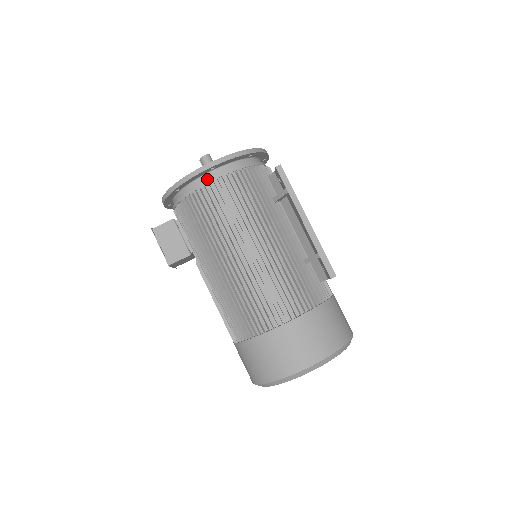
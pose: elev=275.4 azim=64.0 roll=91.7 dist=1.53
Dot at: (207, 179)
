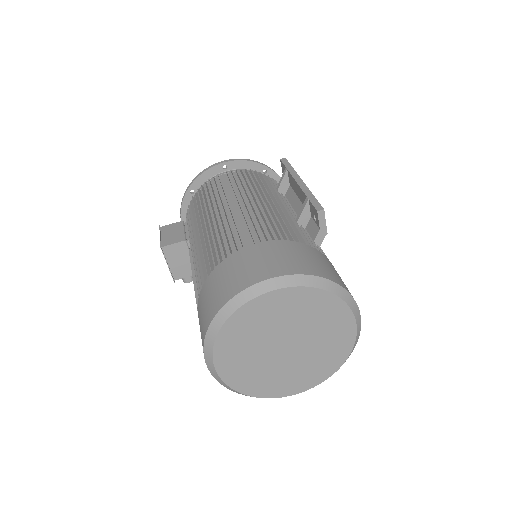
Dot at: (218, 174)
